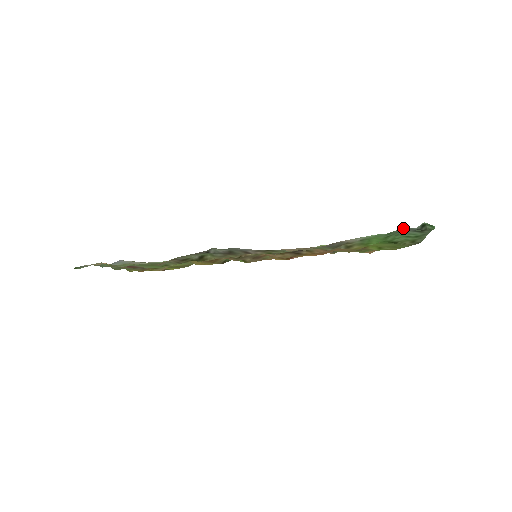
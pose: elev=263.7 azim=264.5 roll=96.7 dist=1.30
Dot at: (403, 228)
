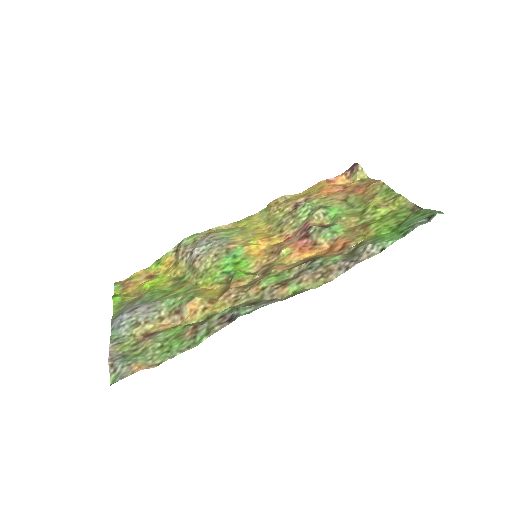
Dot at: (417, 225)
